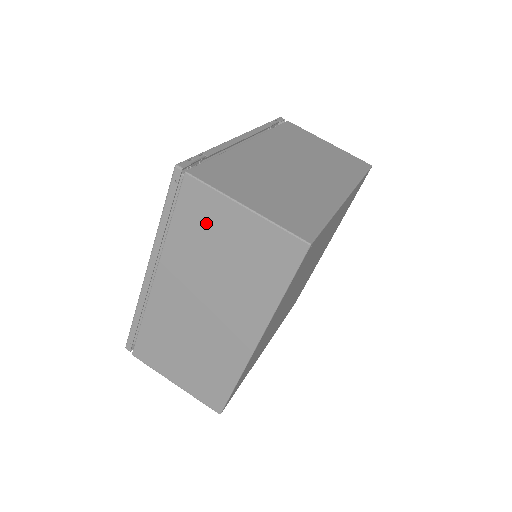
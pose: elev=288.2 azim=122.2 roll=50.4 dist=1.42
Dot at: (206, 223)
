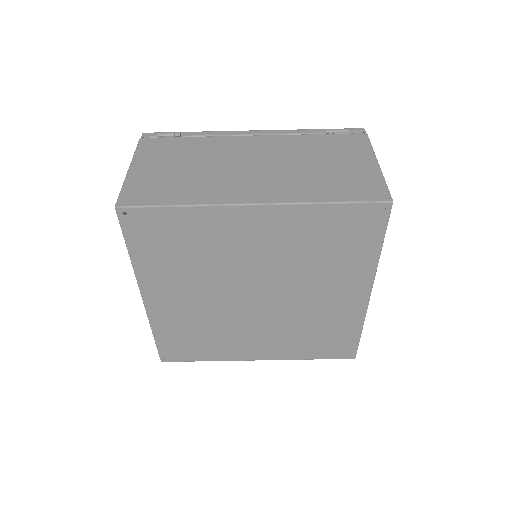
Dot at: occluded
